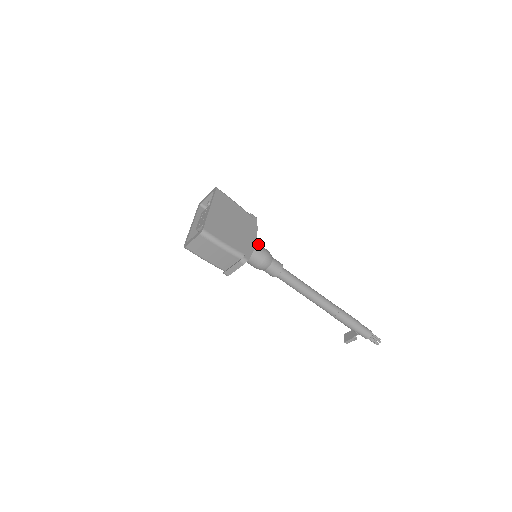
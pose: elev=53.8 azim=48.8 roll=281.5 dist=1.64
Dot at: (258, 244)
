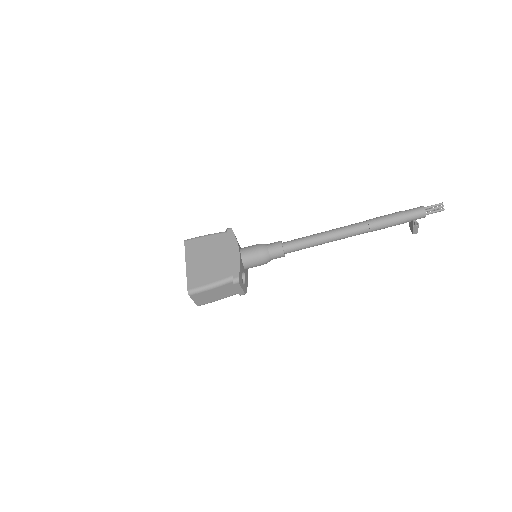
Dot at: (246, 249)
